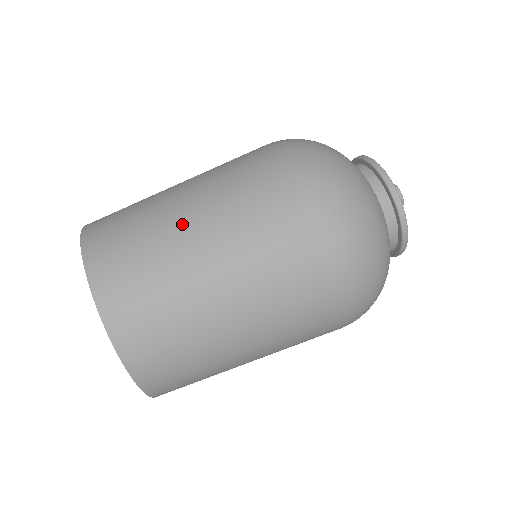
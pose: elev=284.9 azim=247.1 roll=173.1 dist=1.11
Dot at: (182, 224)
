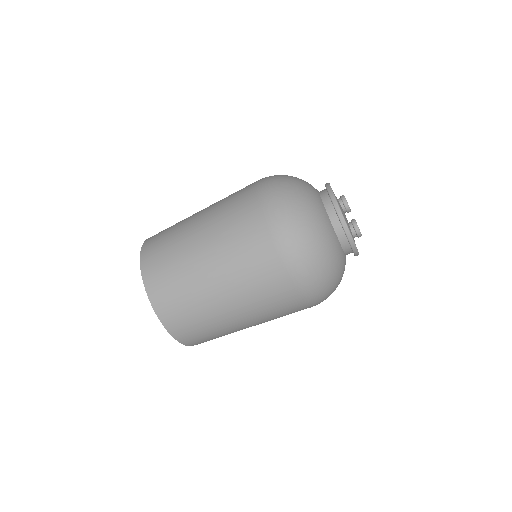
Dot at: (225, 314)
